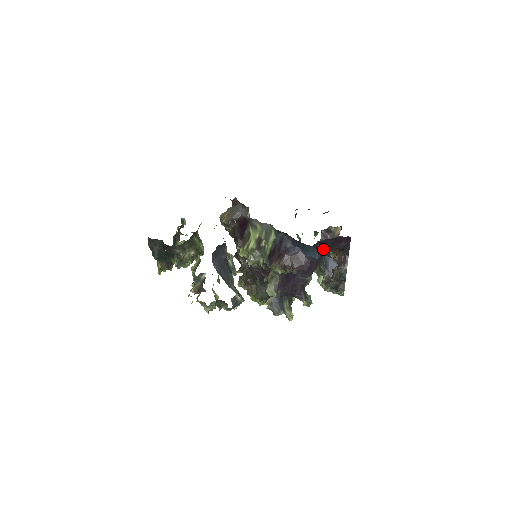
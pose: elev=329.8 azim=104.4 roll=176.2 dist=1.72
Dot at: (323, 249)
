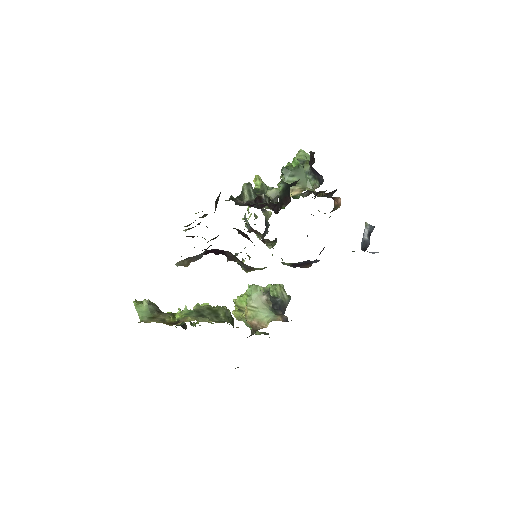
Dot at: occluded
